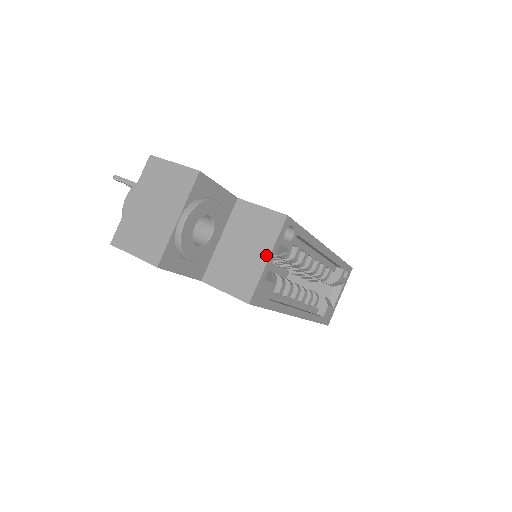
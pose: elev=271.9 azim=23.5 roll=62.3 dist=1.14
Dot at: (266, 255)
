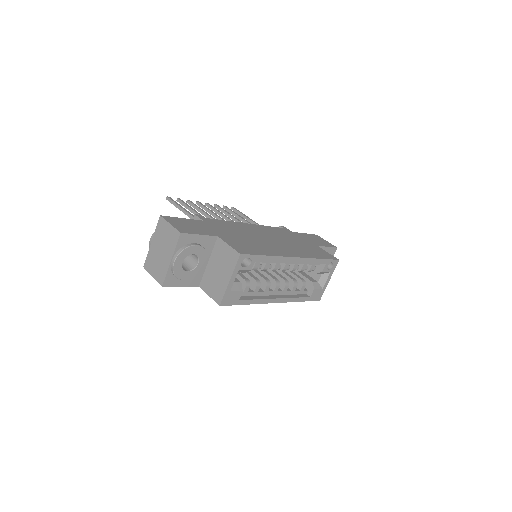
Dot at: (229, 277)
